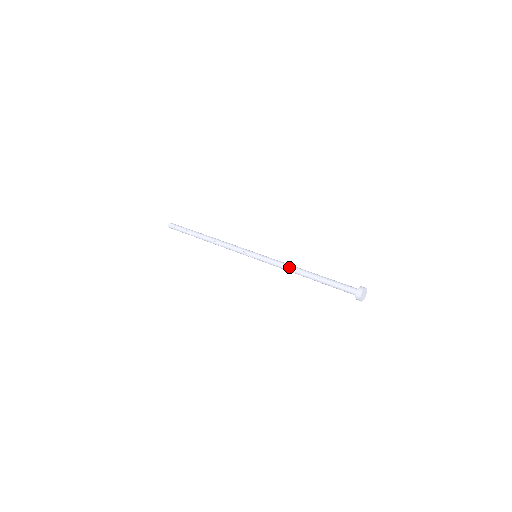
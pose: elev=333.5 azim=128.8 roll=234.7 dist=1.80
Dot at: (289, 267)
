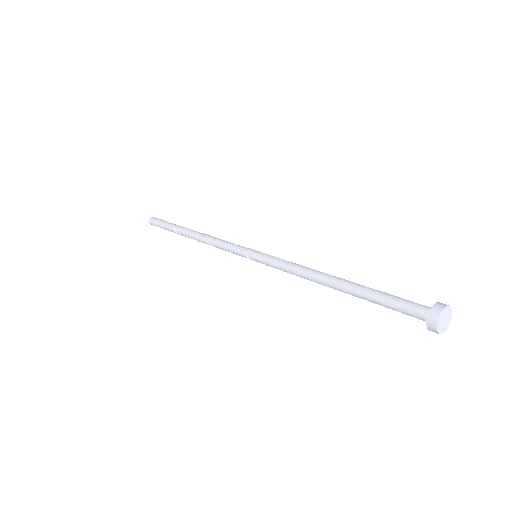
Dot at: (306, 268)
